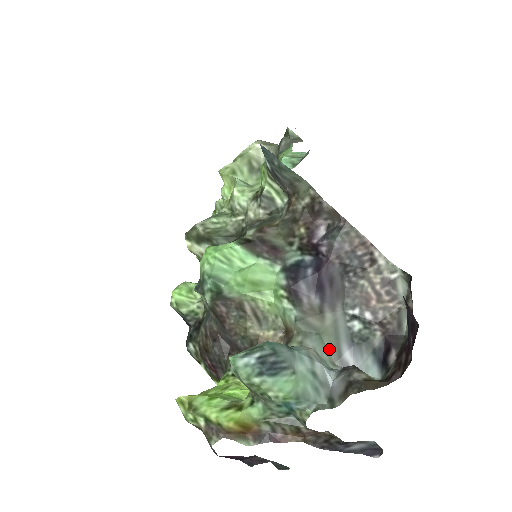
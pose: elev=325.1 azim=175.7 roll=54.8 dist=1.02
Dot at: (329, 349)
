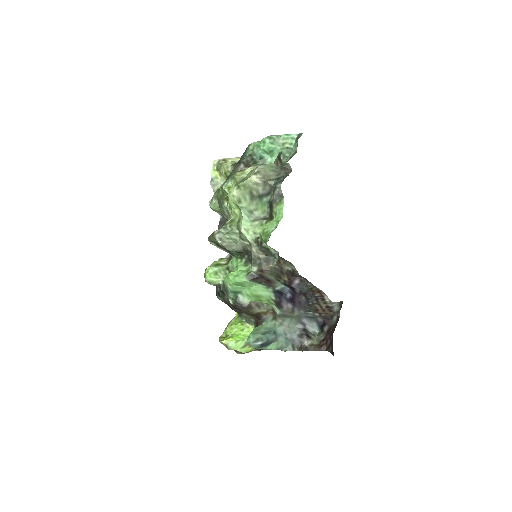
Dot at: (295, 320)
